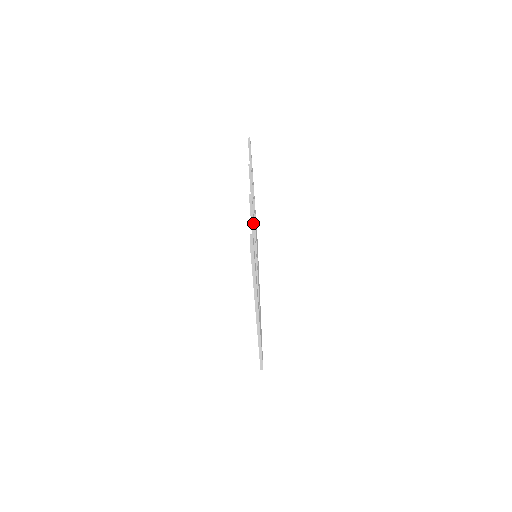
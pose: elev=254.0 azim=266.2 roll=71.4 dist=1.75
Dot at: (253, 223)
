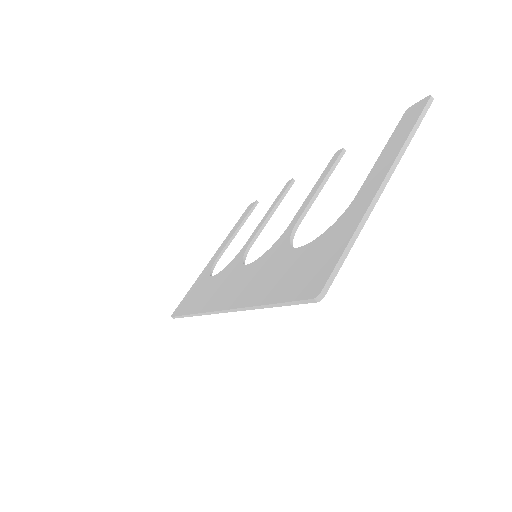
Dot at: (330, 174)
